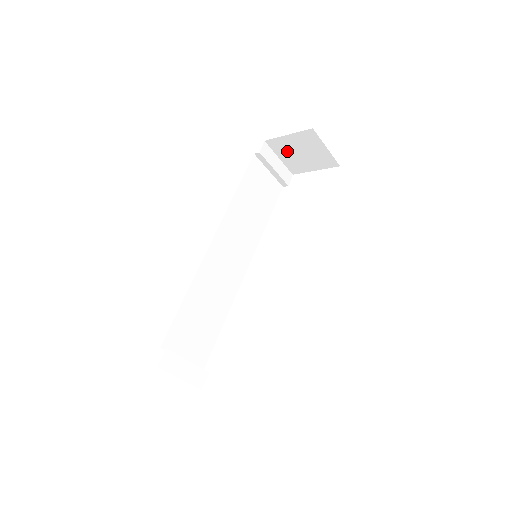
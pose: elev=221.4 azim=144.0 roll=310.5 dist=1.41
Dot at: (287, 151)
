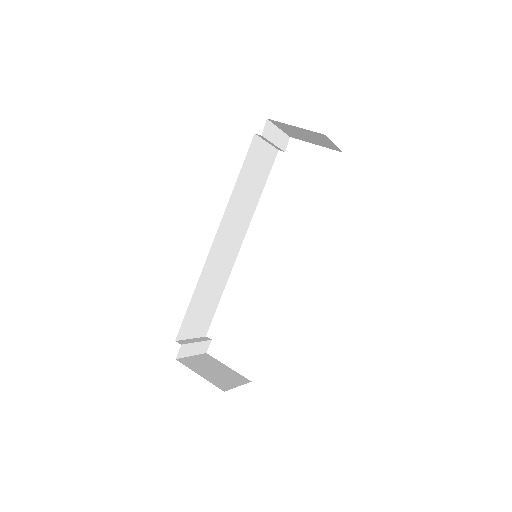
Dot at: (290, 130)
